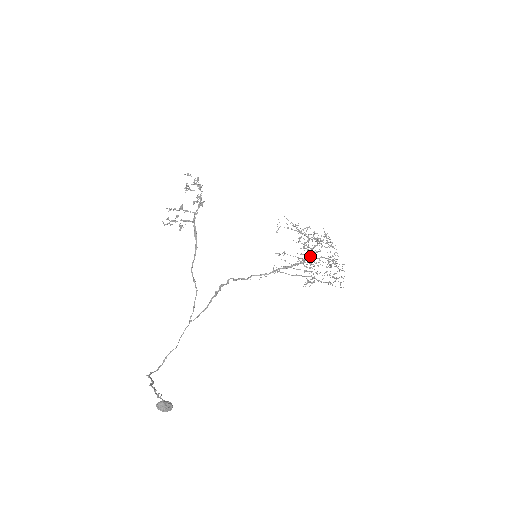
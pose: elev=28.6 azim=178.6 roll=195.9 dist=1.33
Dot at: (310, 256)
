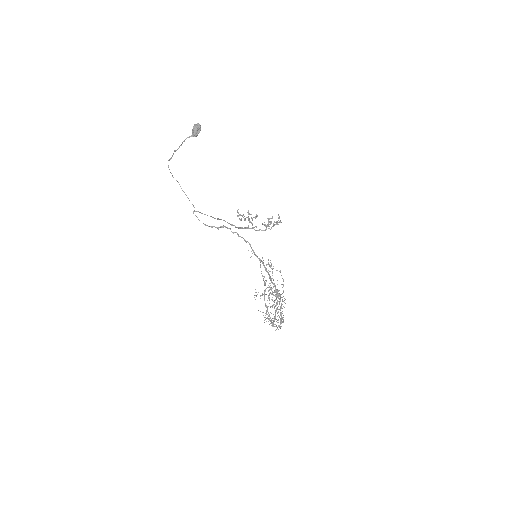
Dot at: occluded
